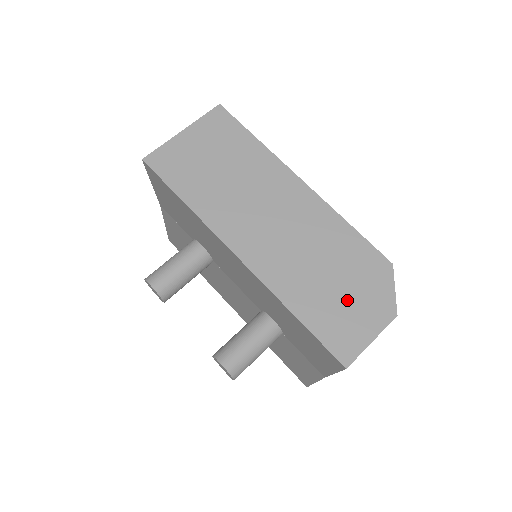
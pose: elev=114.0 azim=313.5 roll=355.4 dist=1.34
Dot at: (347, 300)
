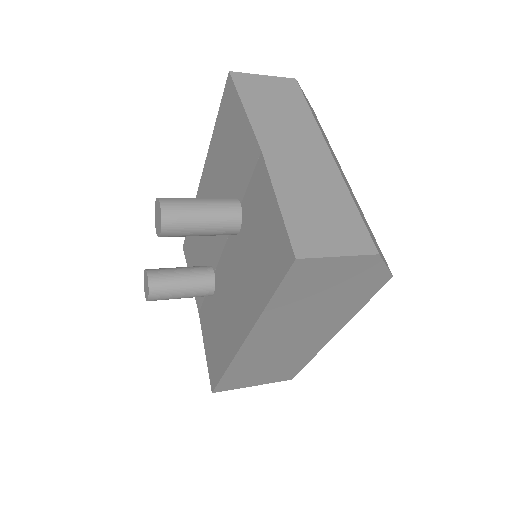
Dot at: occluded
